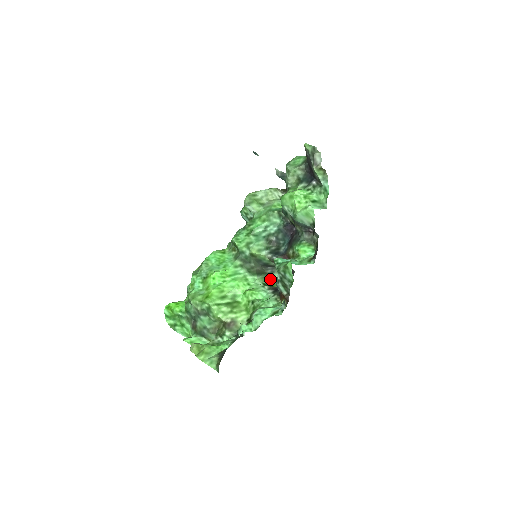
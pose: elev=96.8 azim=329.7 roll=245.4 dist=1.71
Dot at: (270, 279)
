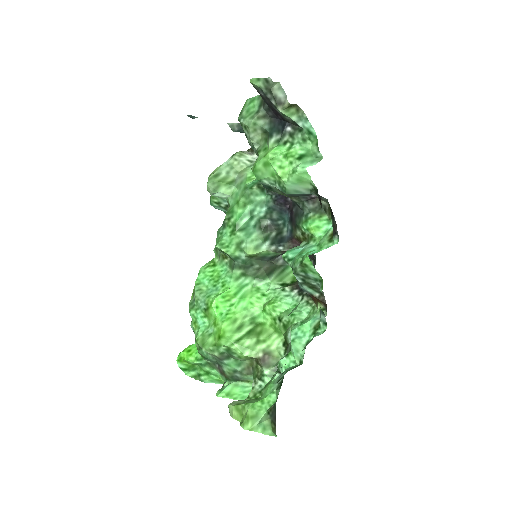
Dot at: (287, 272)
